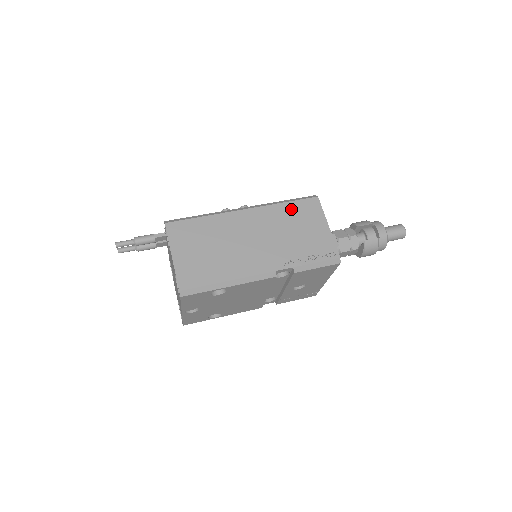
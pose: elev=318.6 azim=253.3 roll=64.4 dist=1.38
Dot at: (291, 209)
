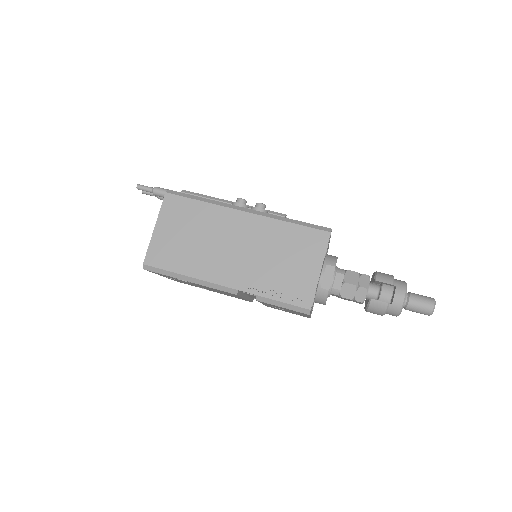
Dot at: (293, 233)
